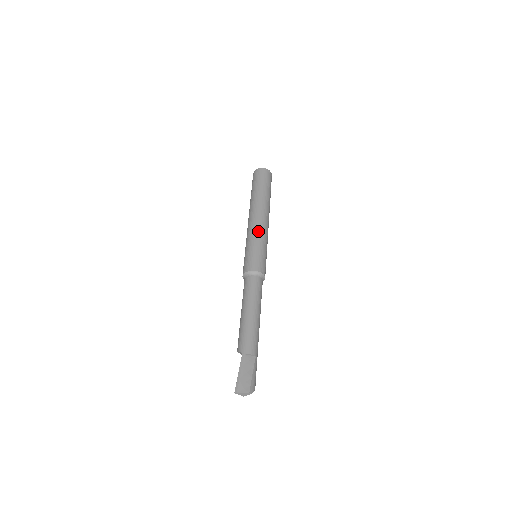
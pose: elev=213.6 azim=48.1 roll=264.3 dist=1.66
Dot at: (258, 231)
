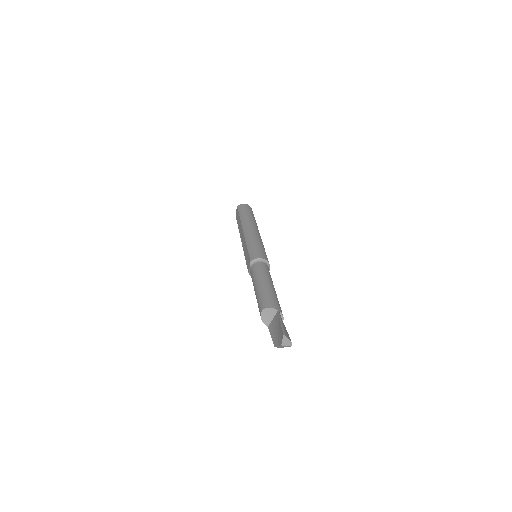
Dot at: occluded
